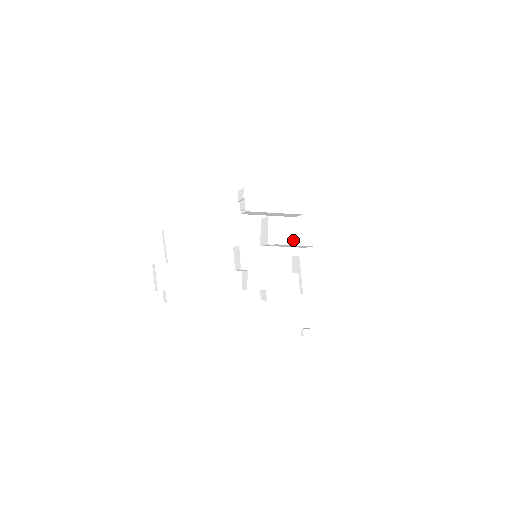
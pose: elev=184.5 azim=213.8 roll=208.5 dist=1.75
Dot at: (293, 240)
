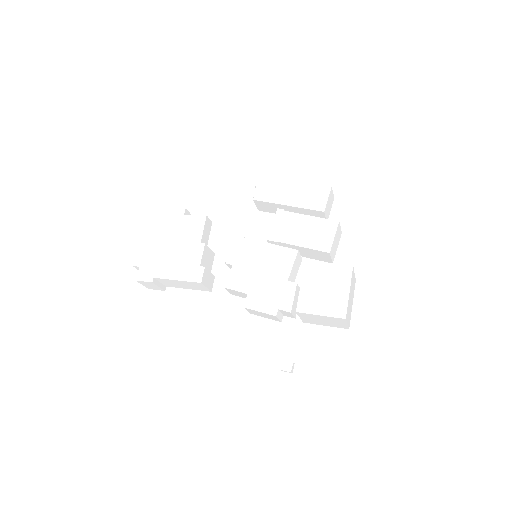
Dot at: (302, 240)
